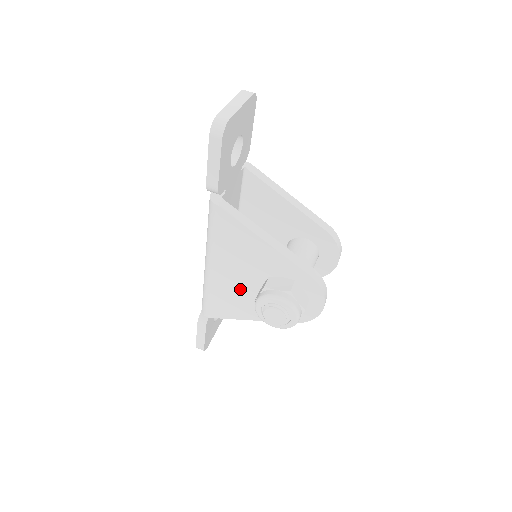
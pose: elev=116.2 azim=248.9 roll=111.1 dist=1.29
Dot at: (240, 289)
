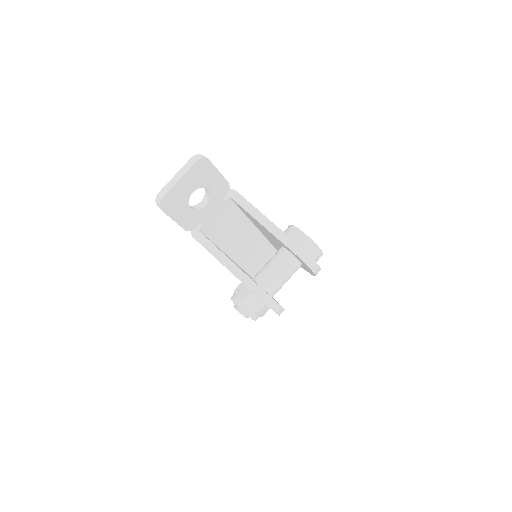
Dot at: occluded
